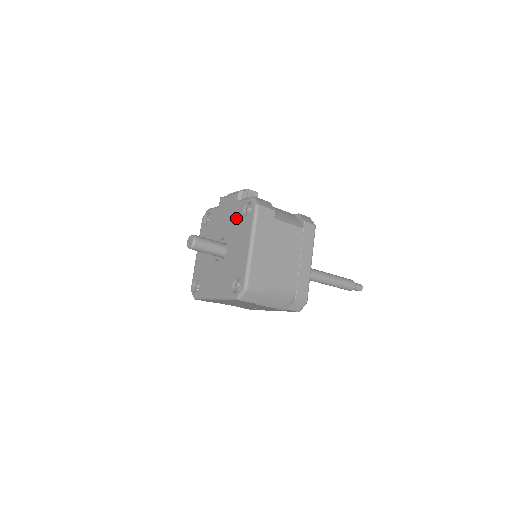
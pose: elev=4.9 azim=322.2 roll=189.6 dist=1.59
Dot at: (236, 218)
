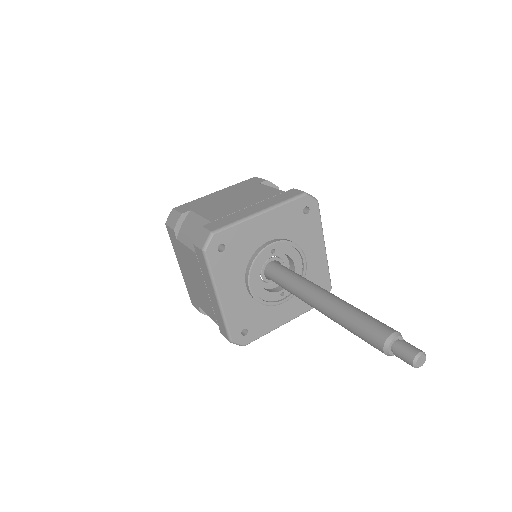
Dot at: occluded
